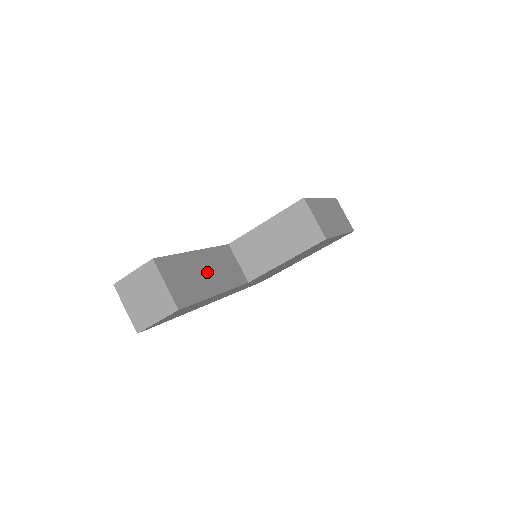
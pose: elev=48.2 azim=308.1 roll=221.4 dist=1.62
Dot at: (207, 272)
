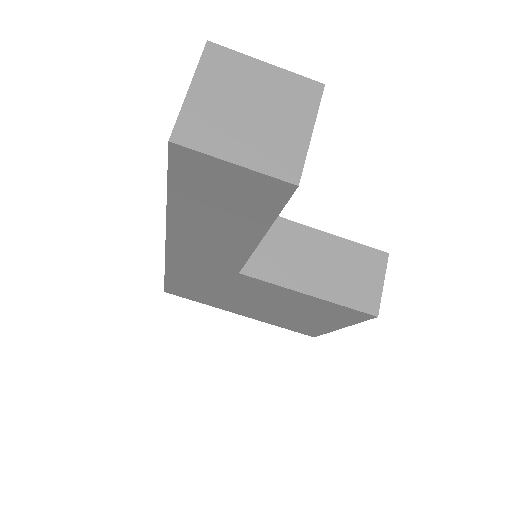
Dot at: occluded
